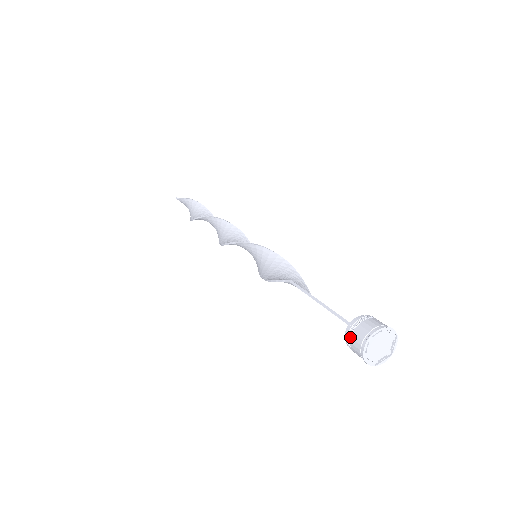
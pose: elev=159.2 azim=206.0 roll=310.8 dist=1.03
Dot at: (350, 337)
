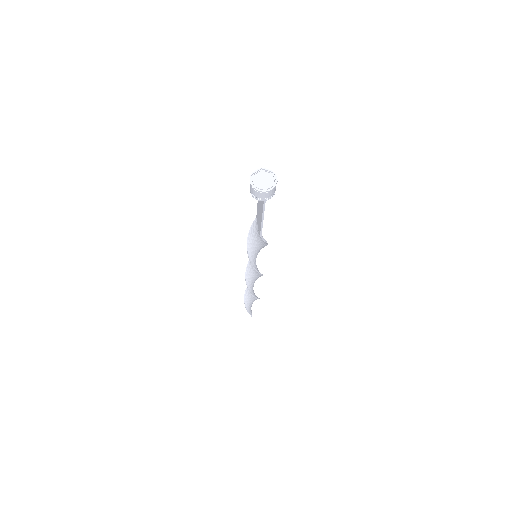
Dot at: occluded
